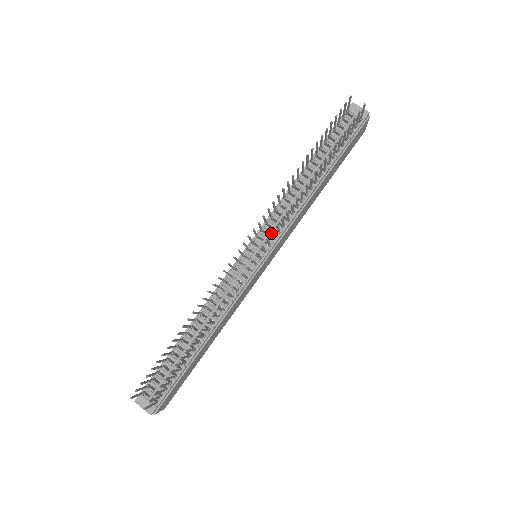
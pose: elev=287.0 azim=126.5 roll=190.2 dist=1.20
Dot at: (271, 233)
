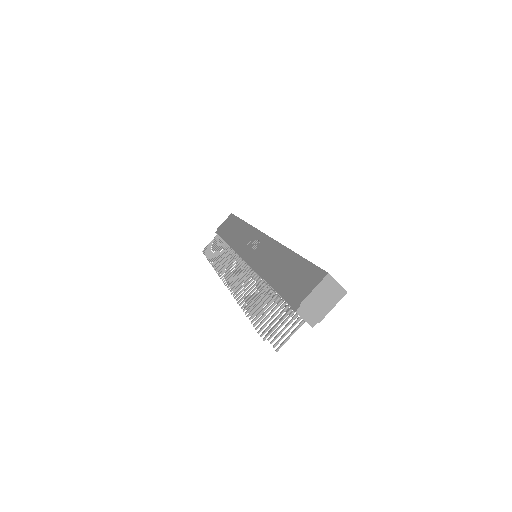
Dot at: occluded
